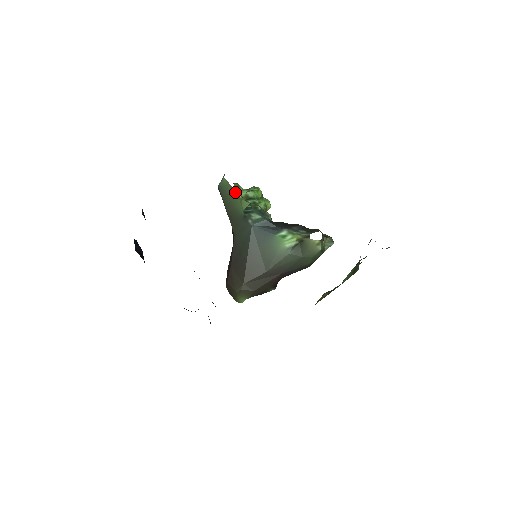
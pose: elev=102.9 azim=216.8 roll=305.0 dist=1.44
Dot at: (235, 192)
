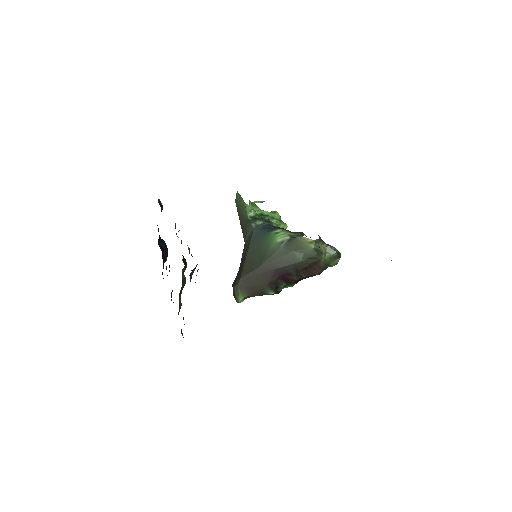
Dot at: (242, 200)
